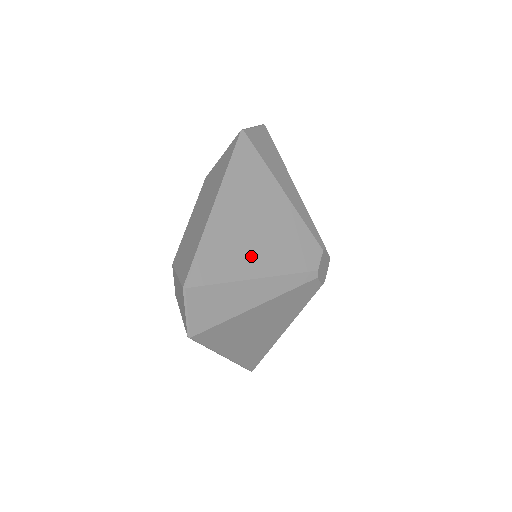
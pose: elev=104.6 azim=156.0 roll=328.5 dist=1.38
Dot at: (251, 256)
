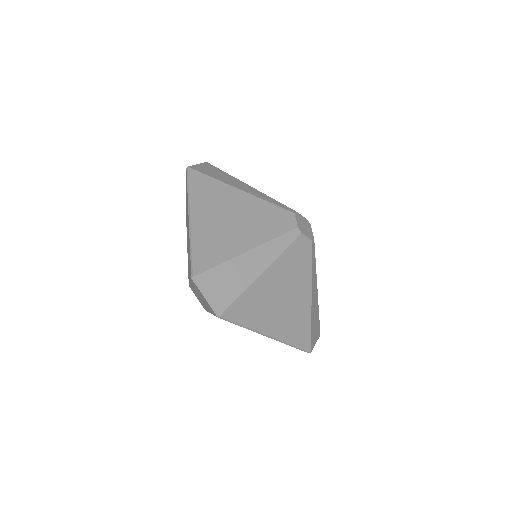
Dot at: (235, 238)
